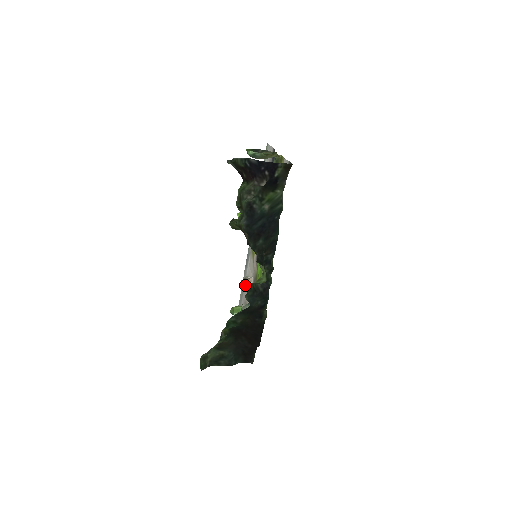
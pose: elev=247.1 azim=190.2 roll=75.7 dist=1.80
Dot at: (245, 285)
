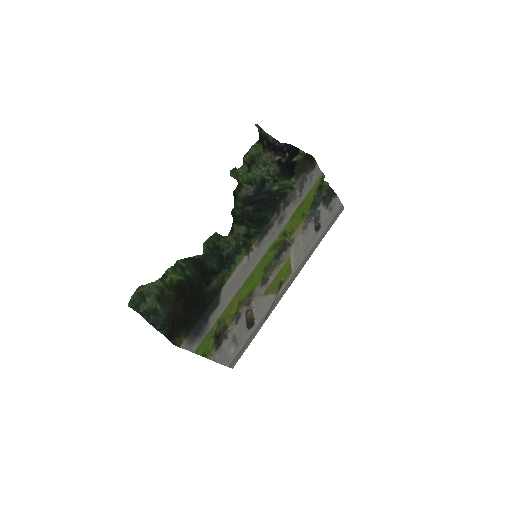
Dot at: occluded
